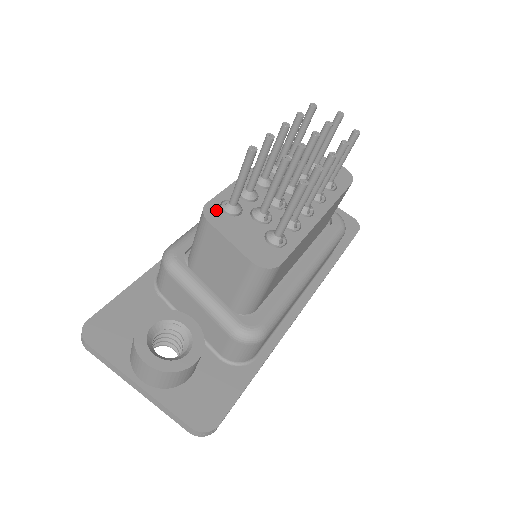
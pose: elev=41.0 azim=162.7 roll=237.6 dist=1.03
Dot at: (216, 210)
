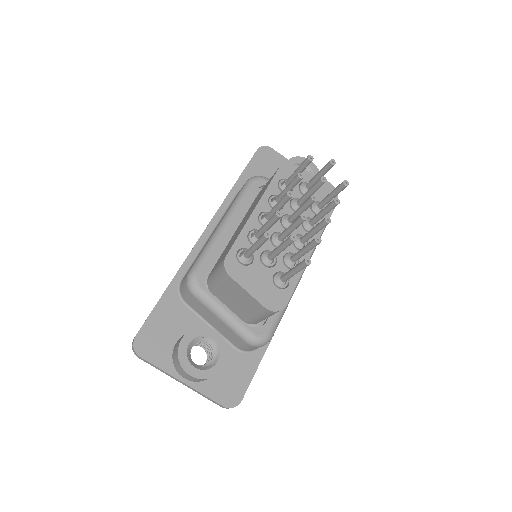
Dot at: (234, 262)
